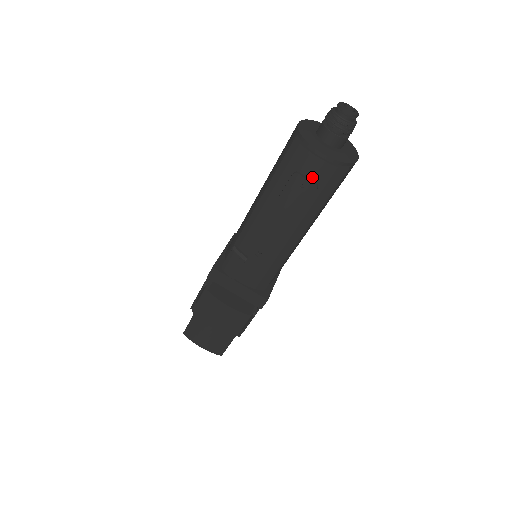
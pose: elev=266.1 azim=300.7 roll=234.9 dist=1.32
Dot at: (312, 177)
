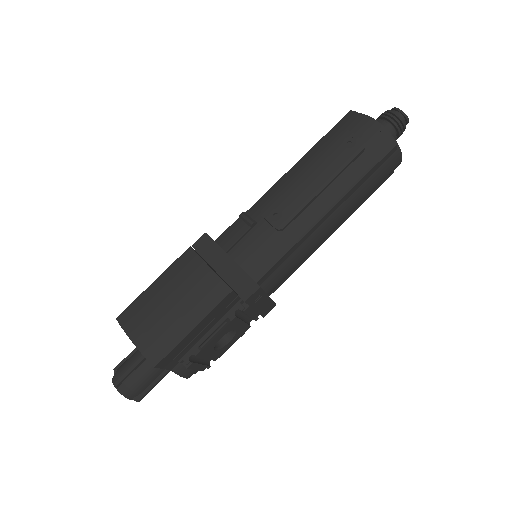
Dot at: (361, 138)
